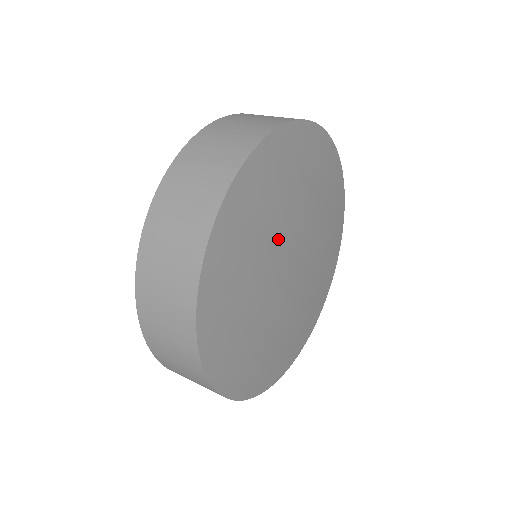
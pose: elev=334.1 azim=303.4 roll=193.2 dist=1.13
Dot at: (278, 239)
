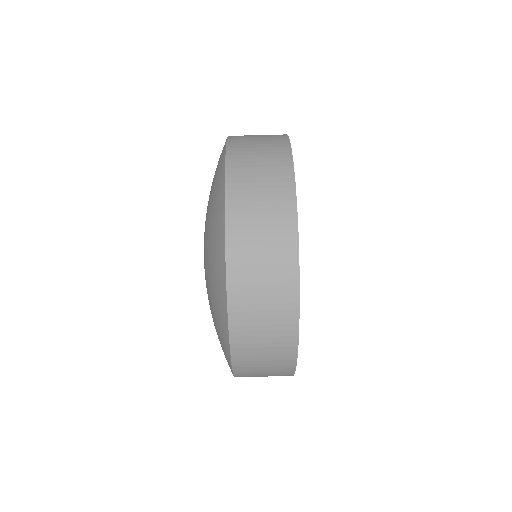
Dot at: occluded
